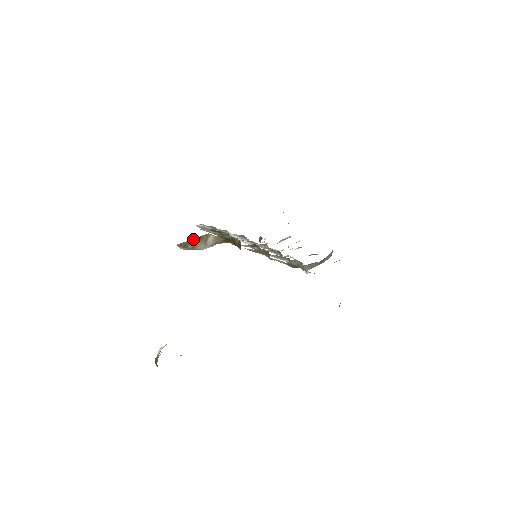
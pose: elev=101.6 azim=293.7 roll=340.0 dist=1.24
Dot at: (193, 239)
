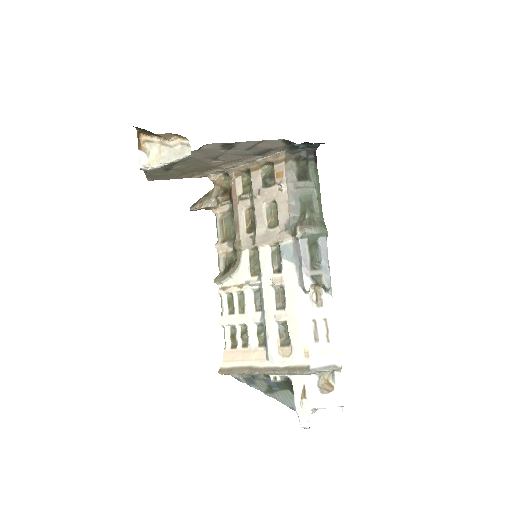
Dot at: (203, 197)
